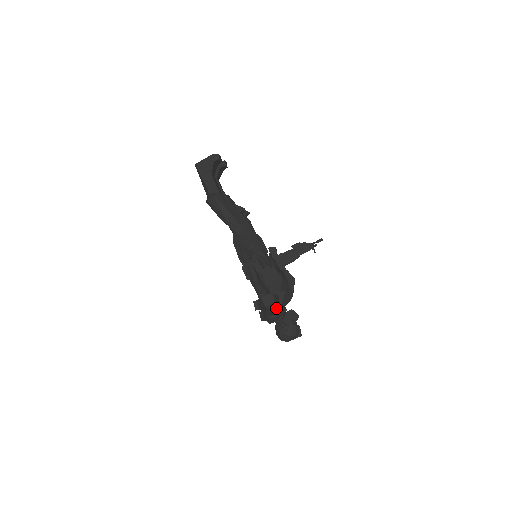
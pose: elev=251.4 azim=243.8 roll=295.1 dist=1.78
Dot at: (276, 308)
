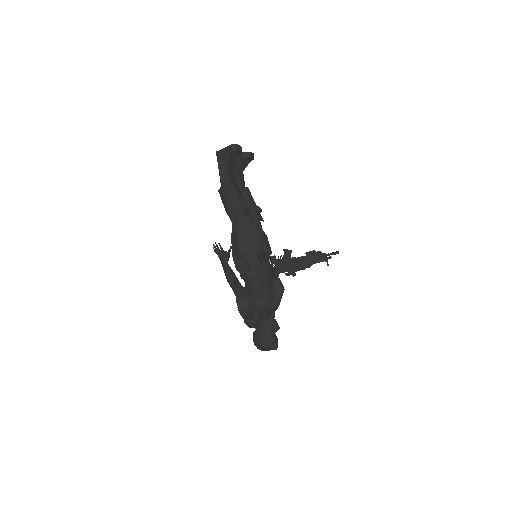
Dot at: (253, 314)
